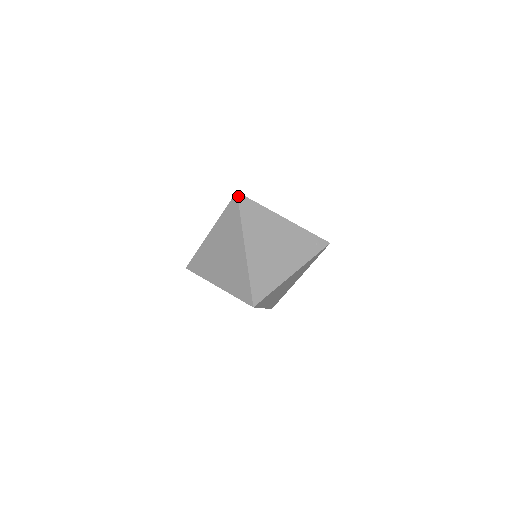
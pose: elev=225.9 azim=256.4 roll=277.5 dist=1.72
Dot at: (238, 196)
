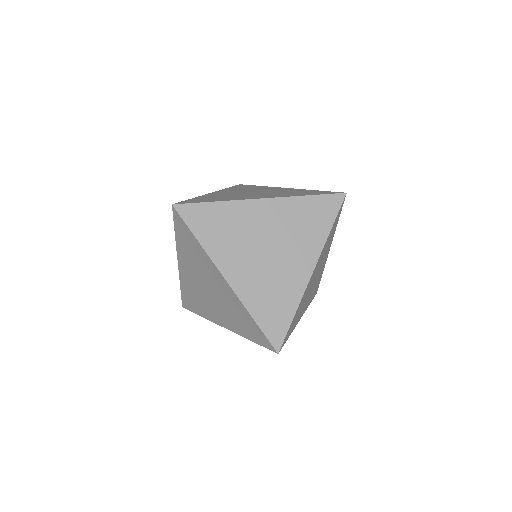
Dot at: (177, 210)
